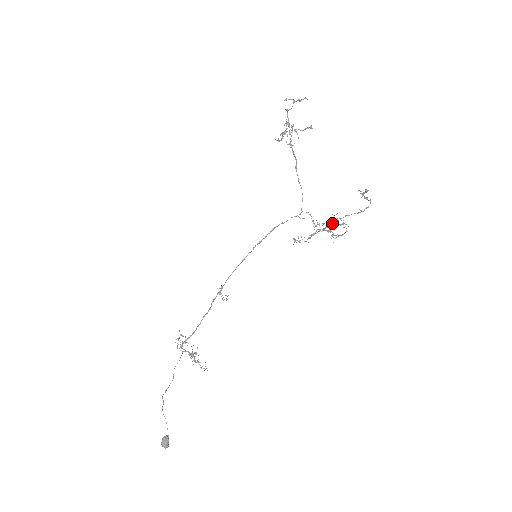
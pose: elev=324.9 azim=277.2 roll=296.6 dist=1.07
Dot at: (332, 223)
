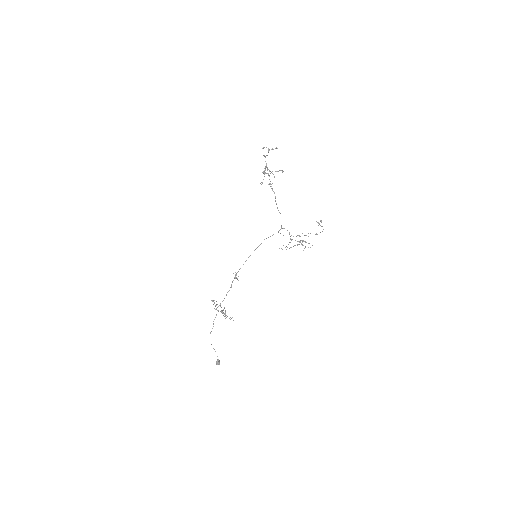
Dot at: occluded
